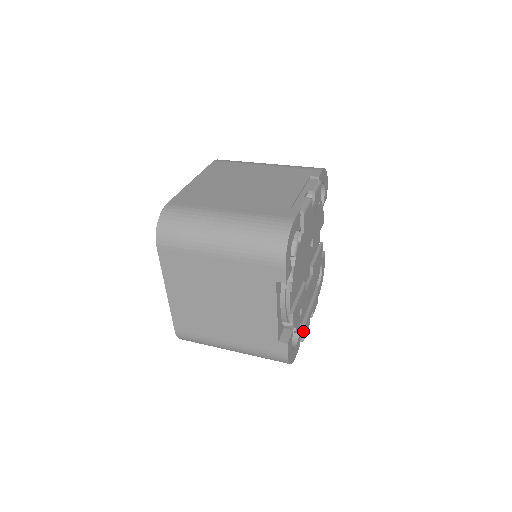
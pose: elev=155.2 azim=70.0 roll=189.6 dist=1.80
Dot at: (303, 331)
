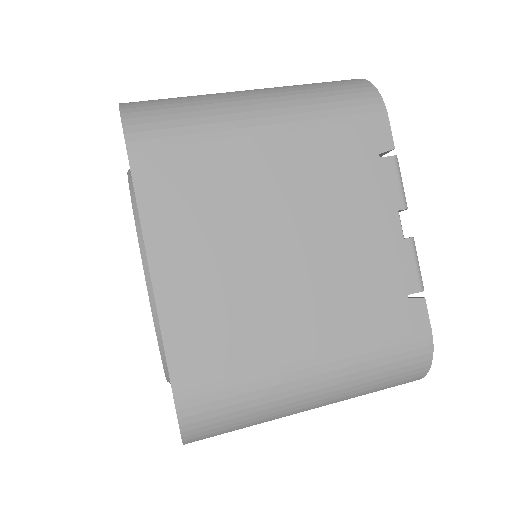
Dot at: occluded
